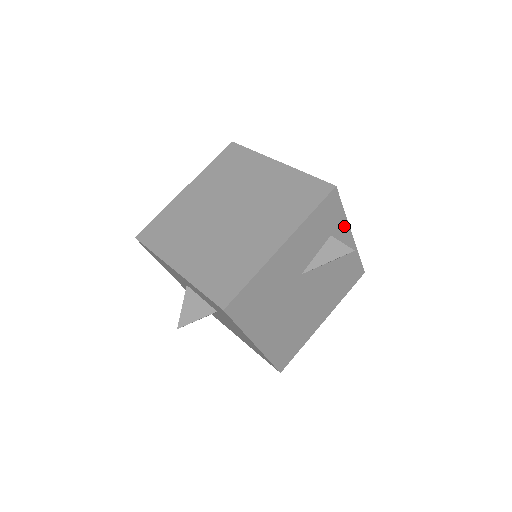
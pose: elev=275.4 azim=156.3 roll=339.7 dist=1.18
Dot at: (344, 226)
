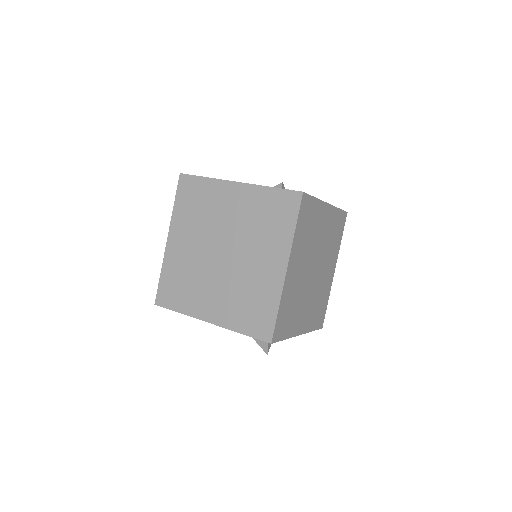
Dot at: occluded
